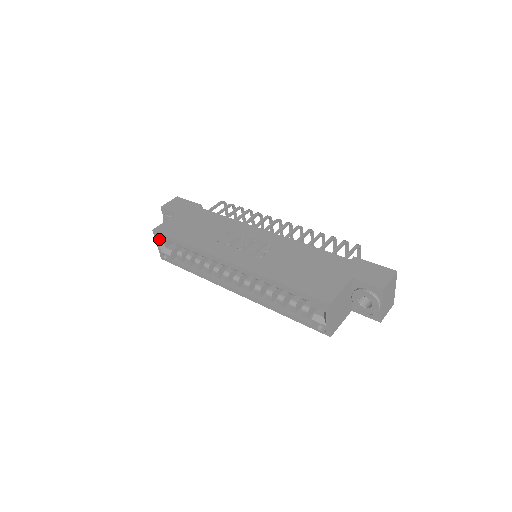
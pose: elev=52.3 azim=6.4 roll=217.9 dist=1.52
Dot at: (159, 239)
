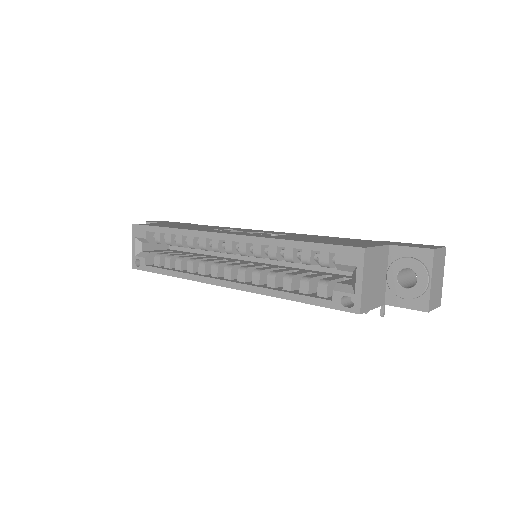
Dot at: (137, 235)
